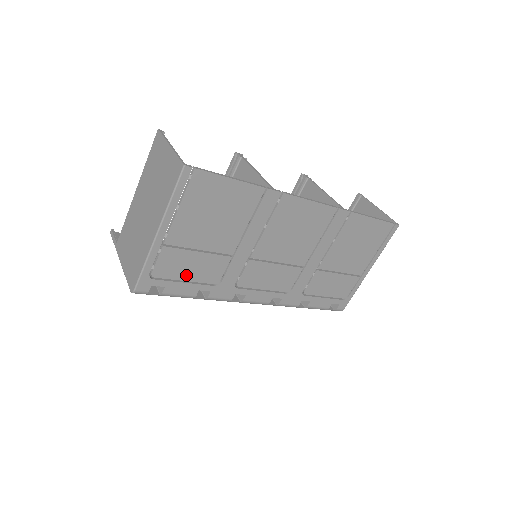
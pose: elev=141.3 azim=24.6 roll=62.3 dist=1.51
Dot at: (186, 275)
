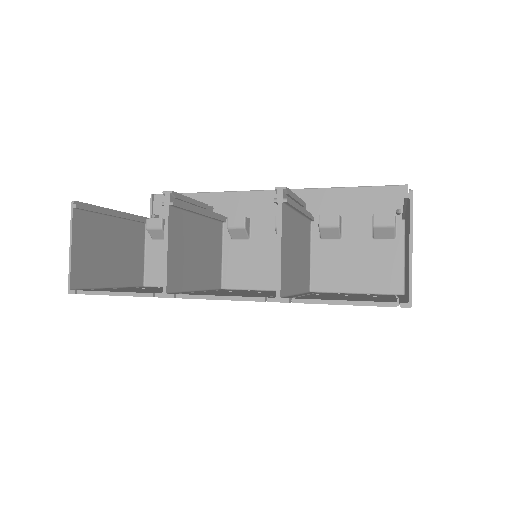
Dot at: occluded
